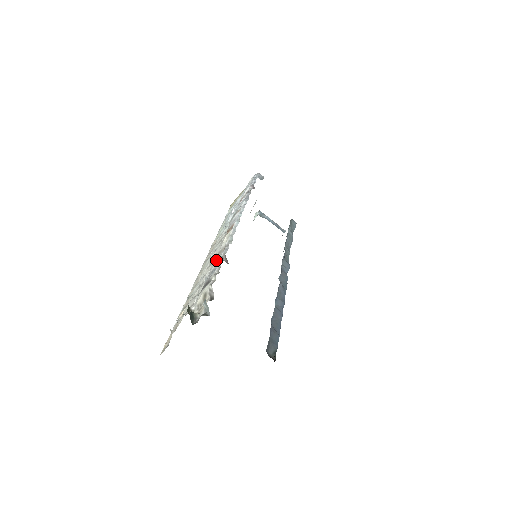
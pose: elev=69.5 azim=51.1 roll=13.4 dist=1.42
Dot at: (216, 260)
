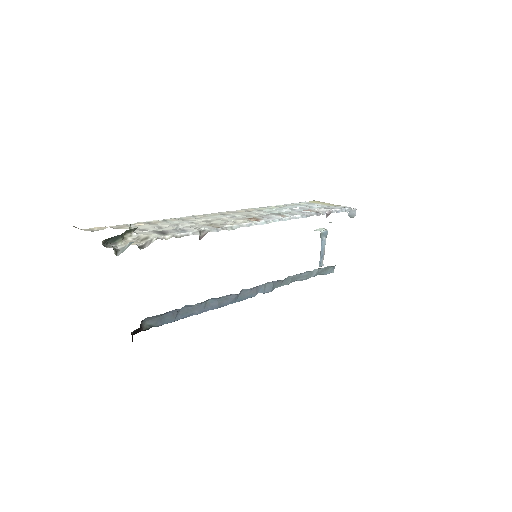
Dot at: (201, 226)
